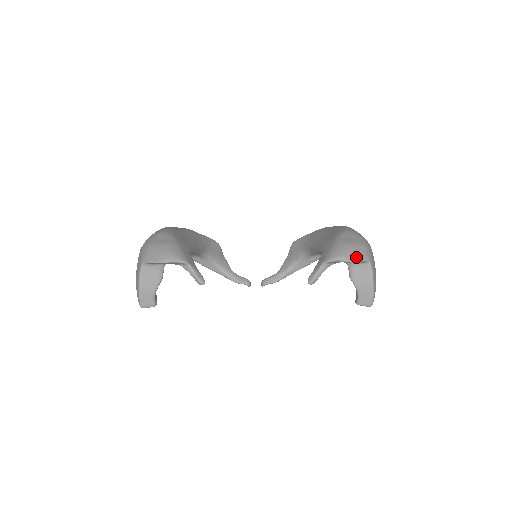
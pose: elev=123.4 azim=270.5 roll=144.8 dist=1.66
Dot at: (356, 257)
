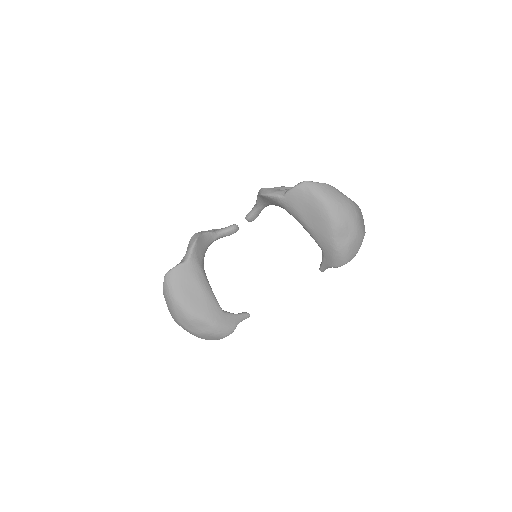
Dot at: (356, 252)
